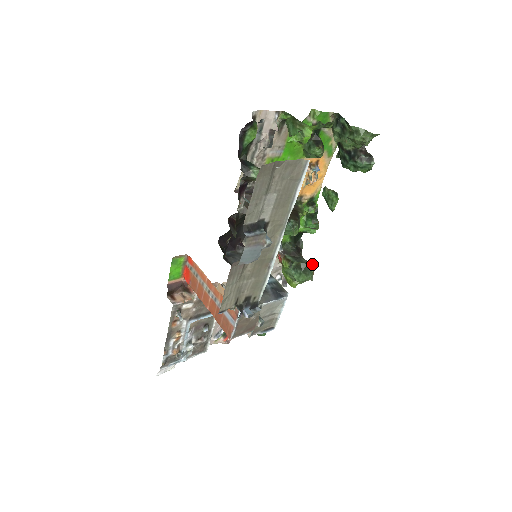
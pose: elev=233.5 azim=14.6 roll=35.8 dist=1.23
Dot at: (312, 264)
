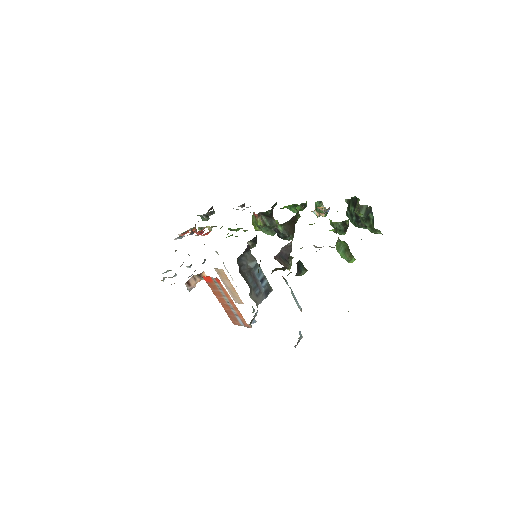
Dot at: occluded
